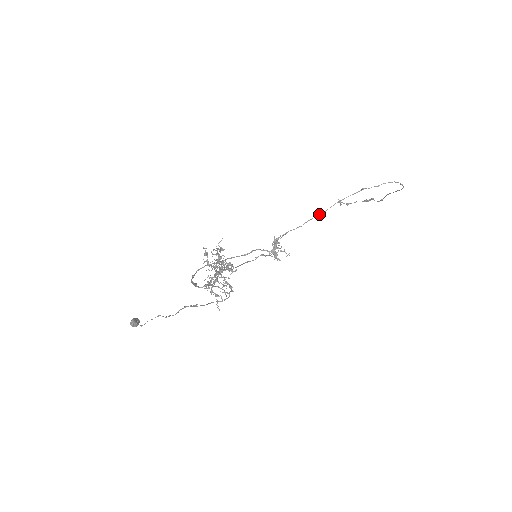
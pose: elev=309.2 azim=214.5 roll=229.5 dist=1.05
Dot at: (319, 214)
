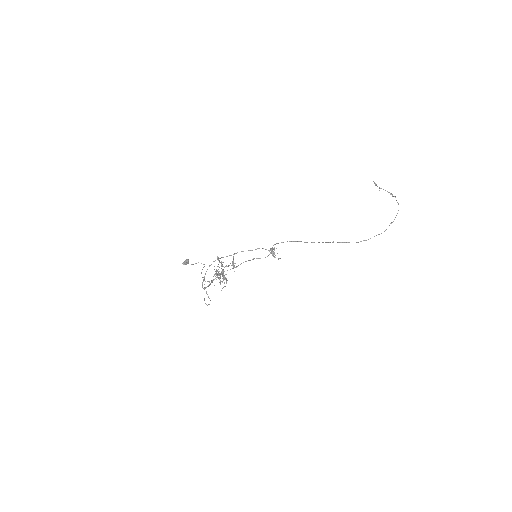
Dot at: (305, 242)
